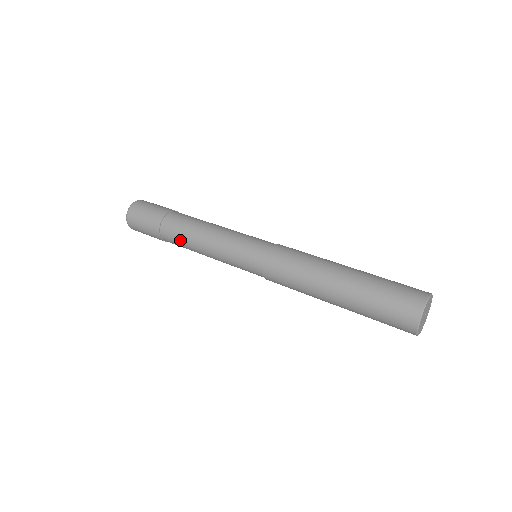
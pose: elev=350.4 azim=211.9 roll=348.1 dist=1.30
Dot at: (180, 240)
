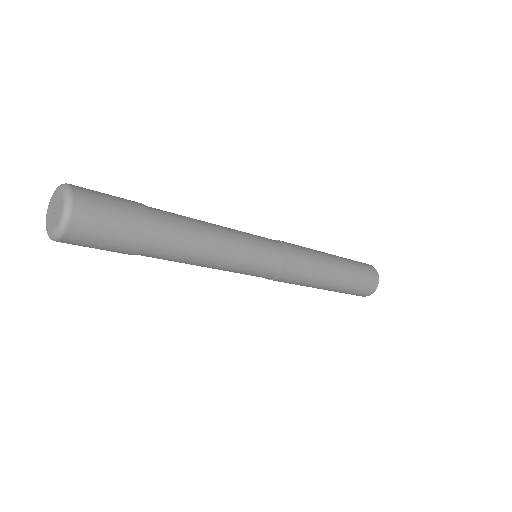
Dot at: (169, 260)
